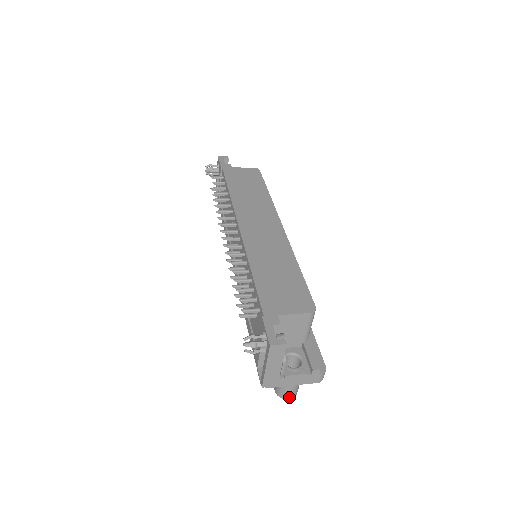
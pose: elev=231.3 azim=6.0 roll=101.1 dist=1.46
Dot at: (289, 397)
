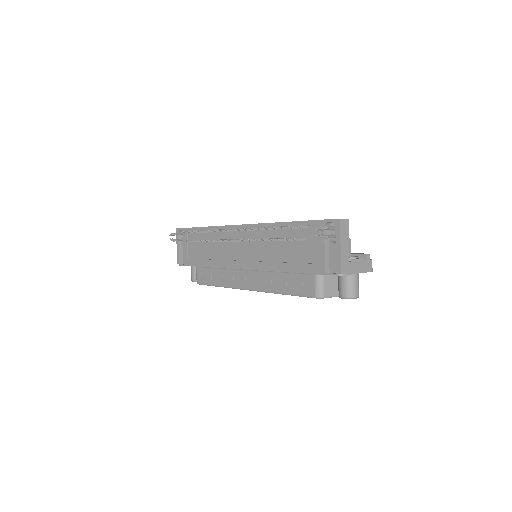
Dot at: (357, 294)
